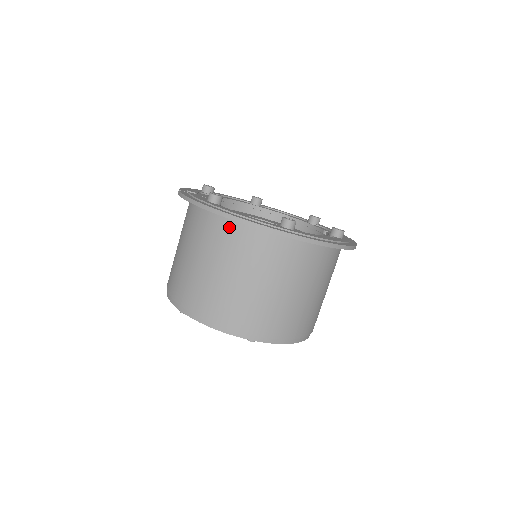
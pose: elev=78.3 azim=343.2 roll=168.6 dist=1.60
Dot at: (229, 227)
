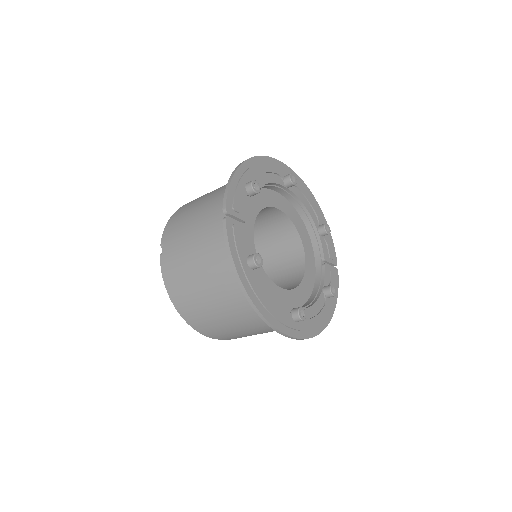
Dot at: occluded
